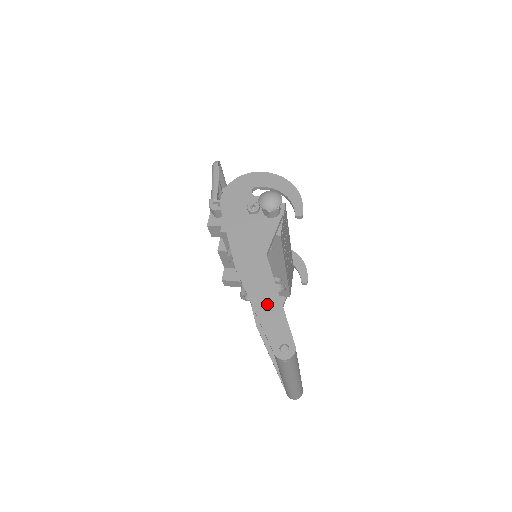
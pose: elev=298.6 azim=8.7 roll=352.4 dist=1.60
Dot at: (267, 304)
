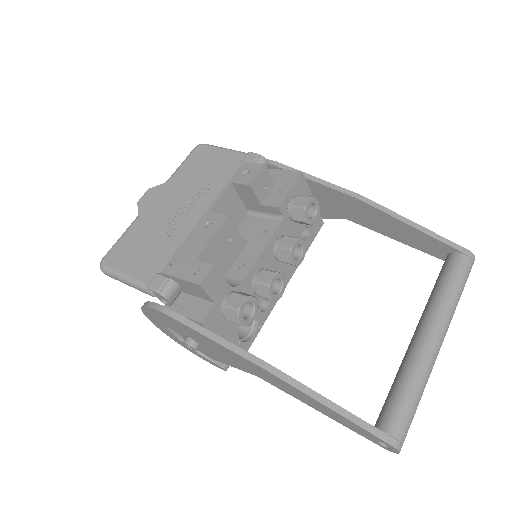
Dot at: occluded
